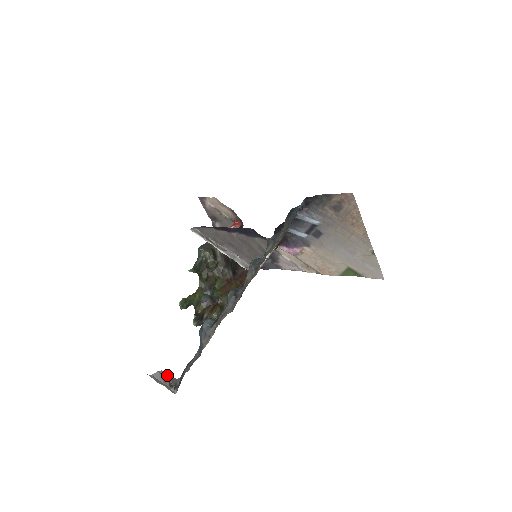
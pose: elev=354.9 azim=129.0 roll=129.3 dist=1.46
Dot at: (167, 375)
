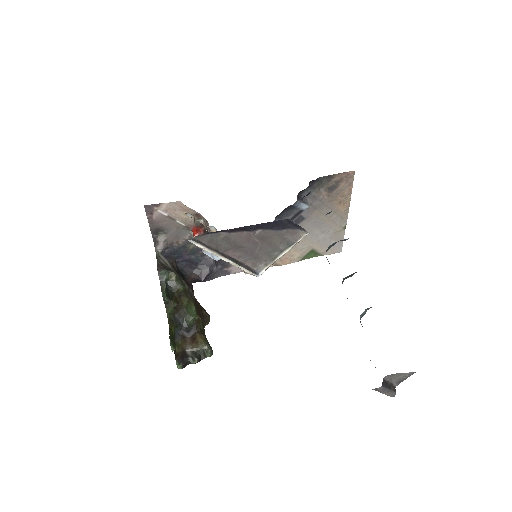
Dot at: (391, 378)
